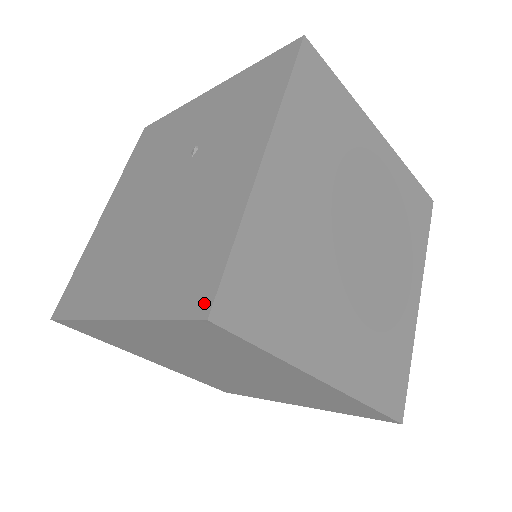
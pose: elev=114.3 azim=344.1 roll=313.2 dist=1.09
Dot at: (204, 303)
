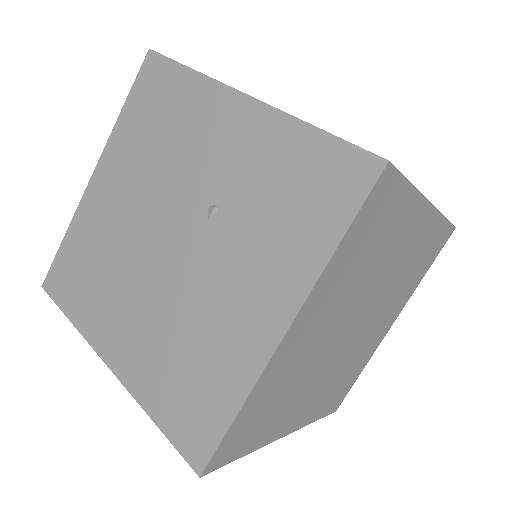
Dot at: (199, 457)
